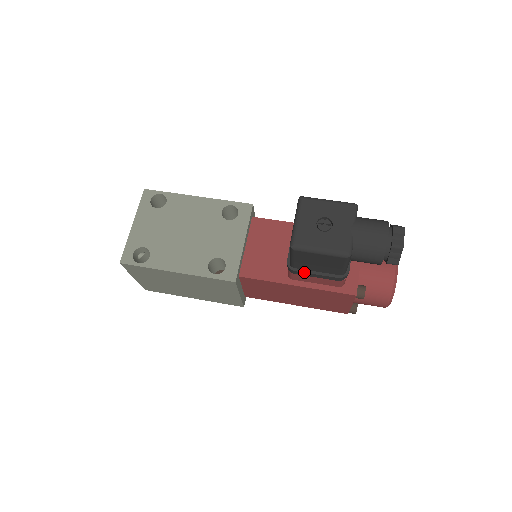
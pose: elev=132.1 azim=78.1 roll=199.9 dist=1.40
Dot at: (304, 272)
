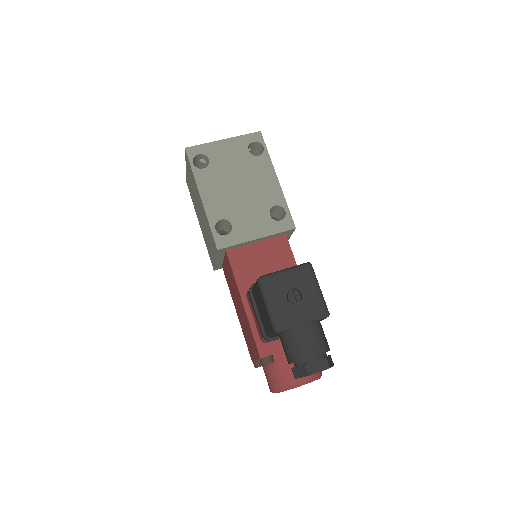
Dot at: (253, 302)
